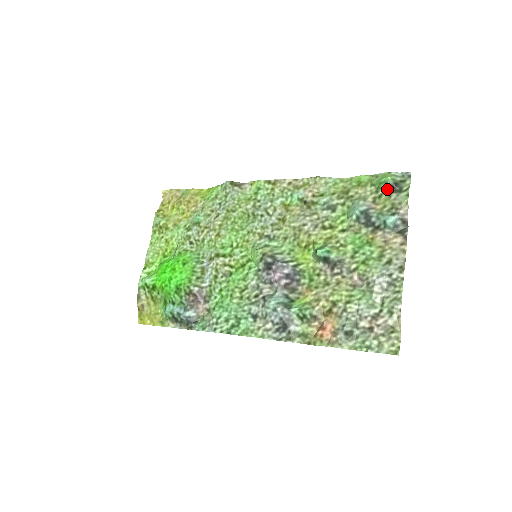
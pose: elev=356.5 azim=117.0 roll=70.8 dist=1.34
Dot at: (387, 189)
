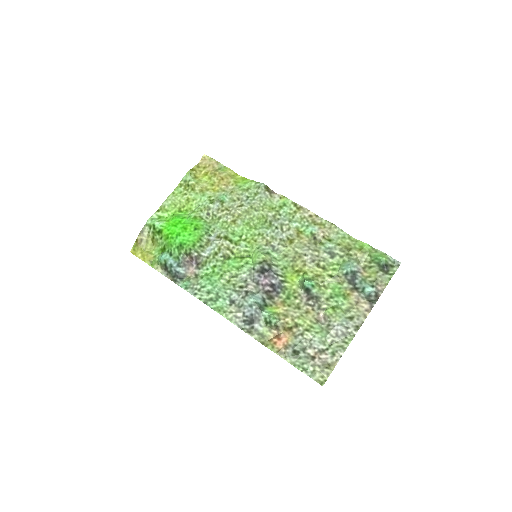
Dot at: (378, 265)
